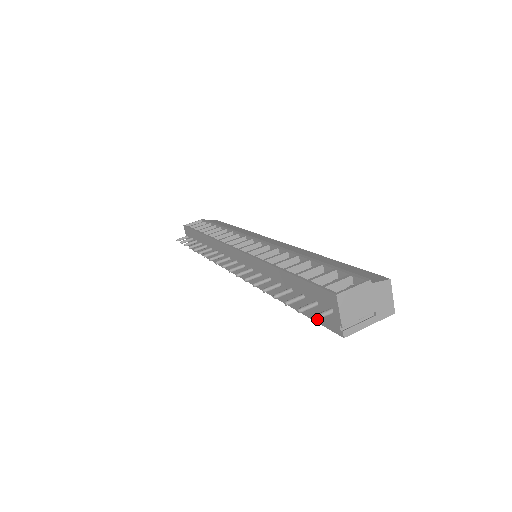
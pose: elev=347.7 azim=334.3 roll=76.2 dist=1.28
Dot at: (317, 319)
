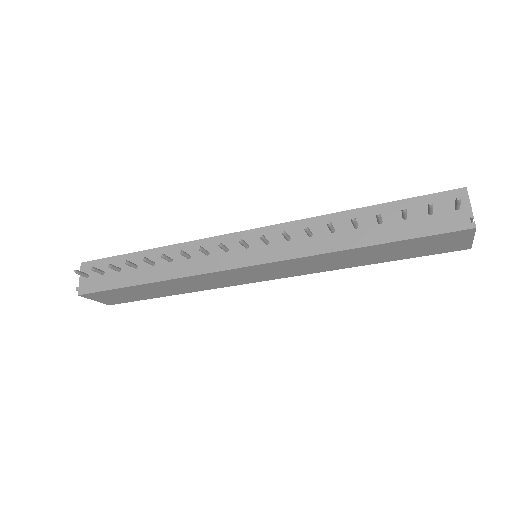
Dot at: occluded
